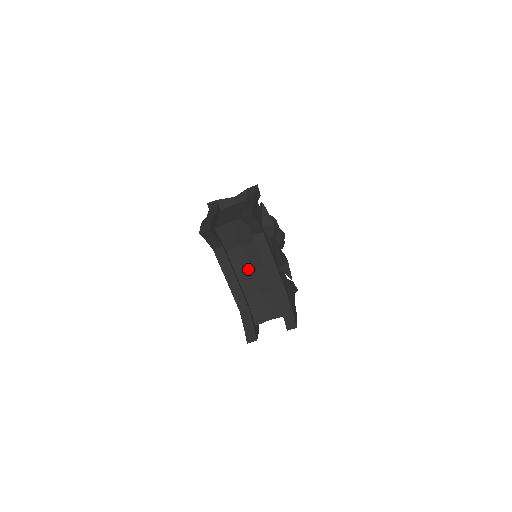
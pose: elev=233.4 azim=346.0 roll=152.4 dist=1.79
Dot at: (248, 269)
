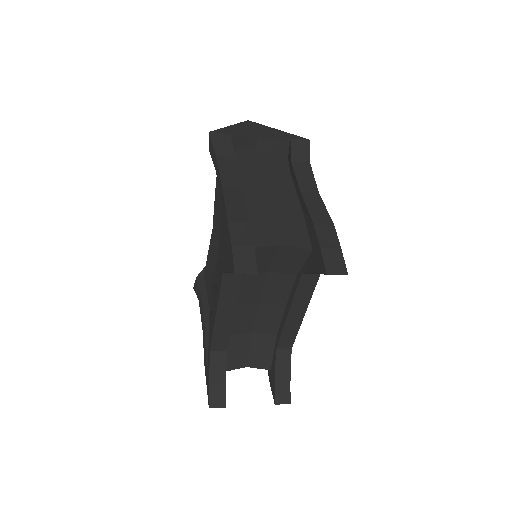
Dot at: (255, 301)
